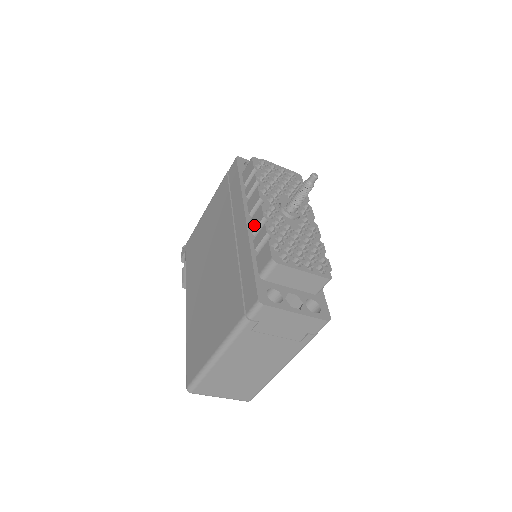
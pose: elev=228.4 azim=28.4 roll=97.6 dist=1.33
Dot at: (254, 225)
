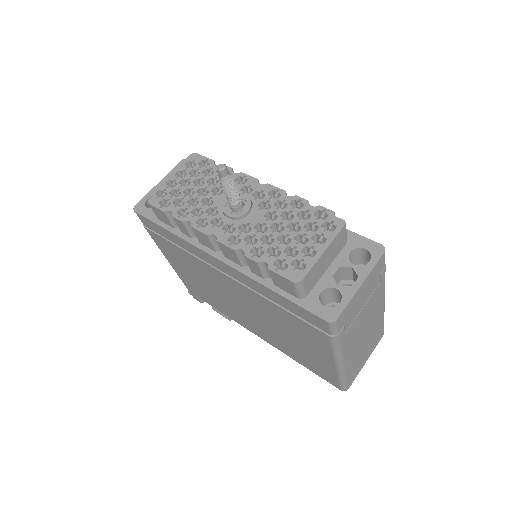
Dot at: (234, 260)
